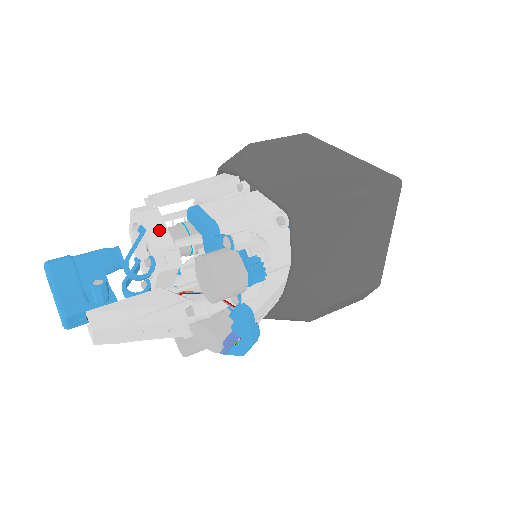
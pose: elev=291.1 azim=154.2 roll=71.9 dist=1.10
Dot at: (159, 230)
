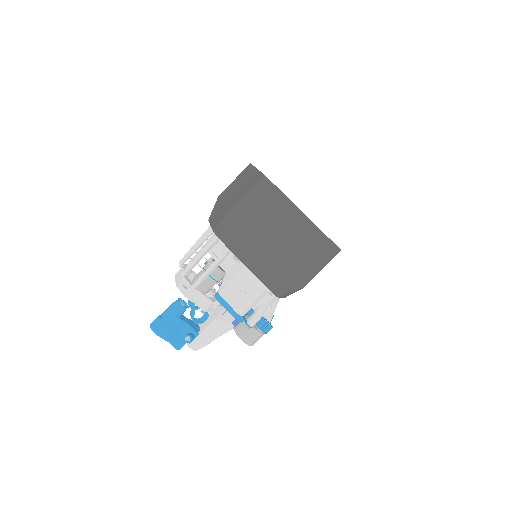
Dot at: (201, 299)
